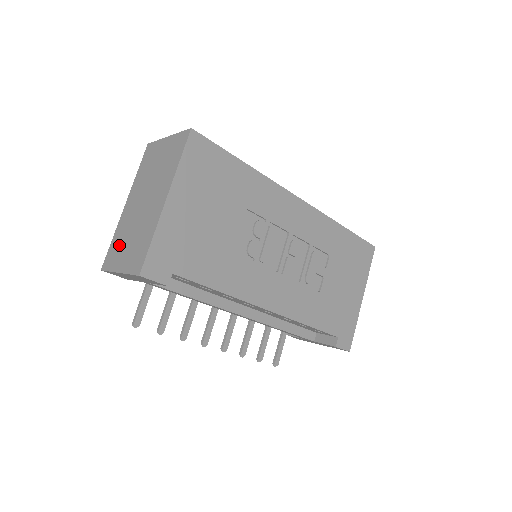
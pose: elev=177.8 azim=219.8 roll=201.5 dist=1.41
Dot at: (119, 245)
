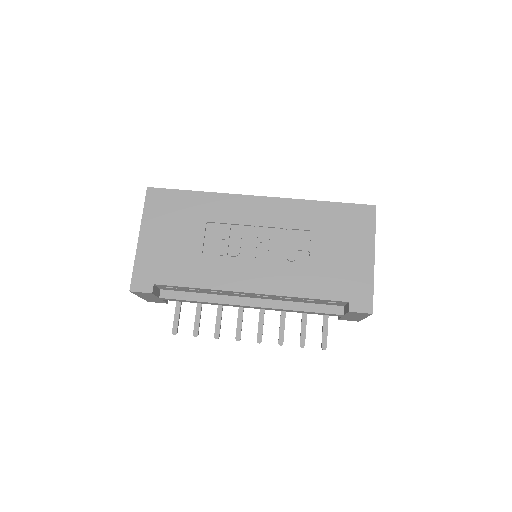
Dot at: occluded
